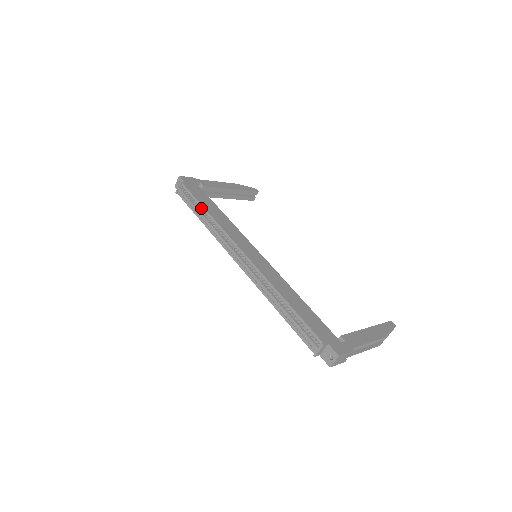
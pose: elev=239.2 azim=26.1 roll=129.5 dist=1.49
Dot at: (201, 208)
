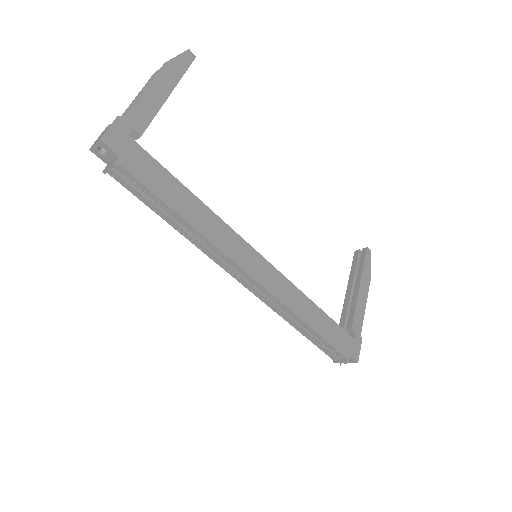
Dot at: (171, 213)
